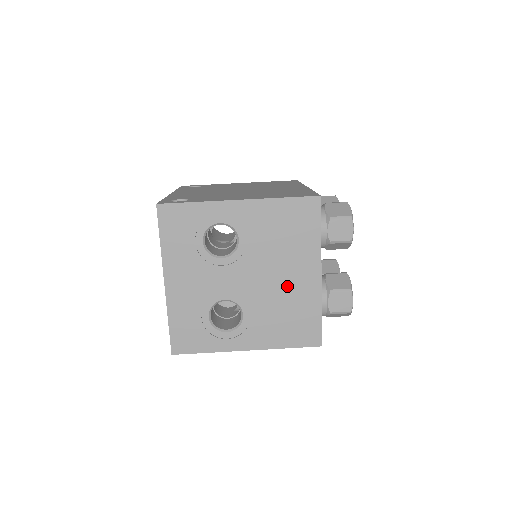
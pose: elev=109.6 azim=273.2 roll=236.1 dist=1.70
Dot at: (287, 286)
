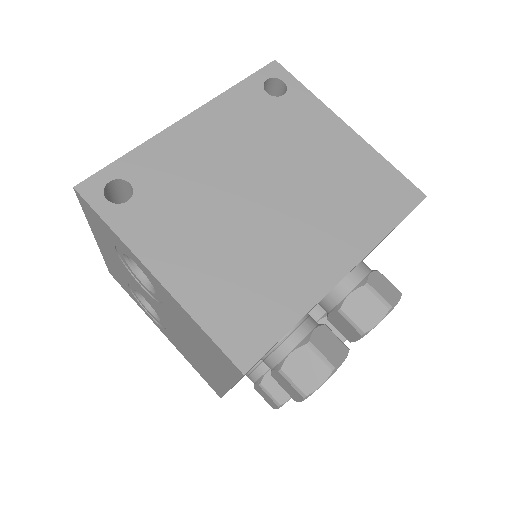
Dot at: (198, 356)
